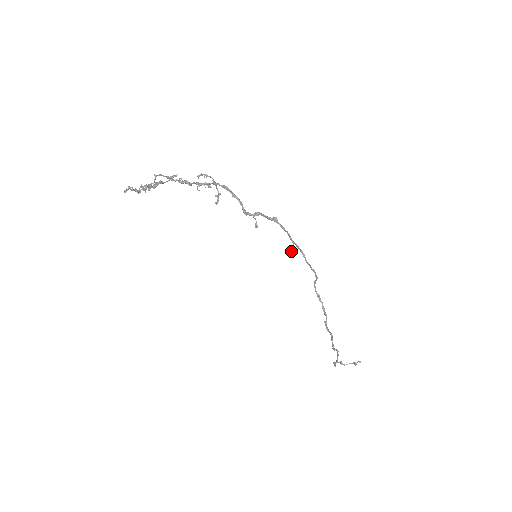
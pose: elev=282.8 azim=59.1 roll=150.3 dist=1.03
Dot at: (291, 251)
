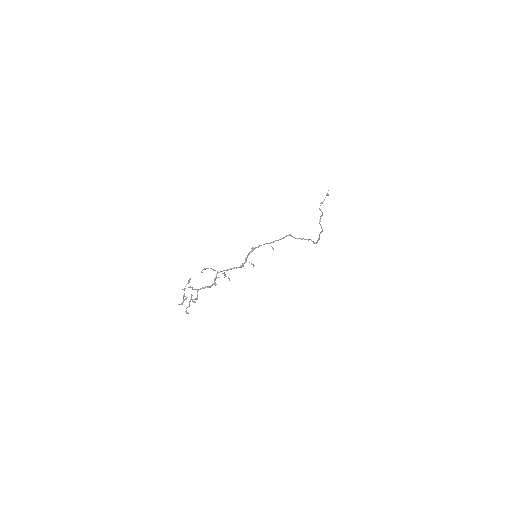
Dot at: (273, 249)
